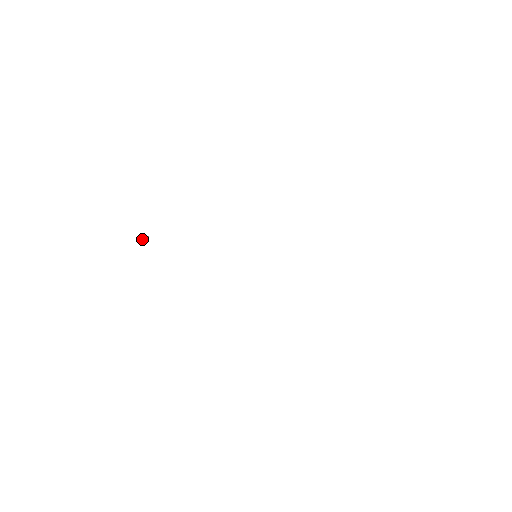
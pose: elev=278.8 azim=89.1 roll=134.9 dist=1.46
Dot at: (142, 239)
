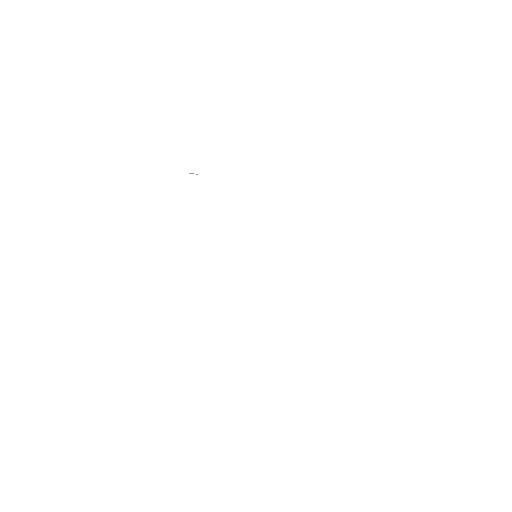
Dot at: (191, 173)
